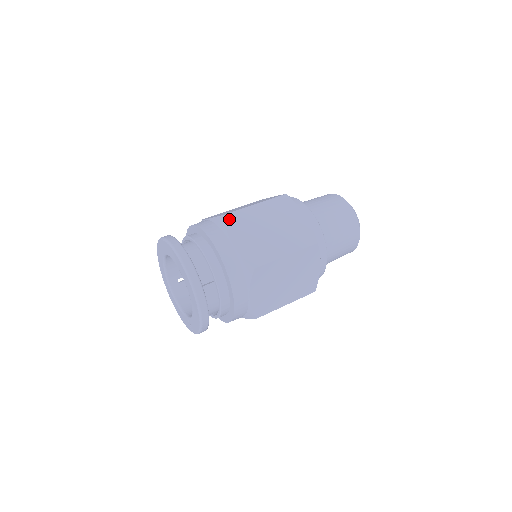
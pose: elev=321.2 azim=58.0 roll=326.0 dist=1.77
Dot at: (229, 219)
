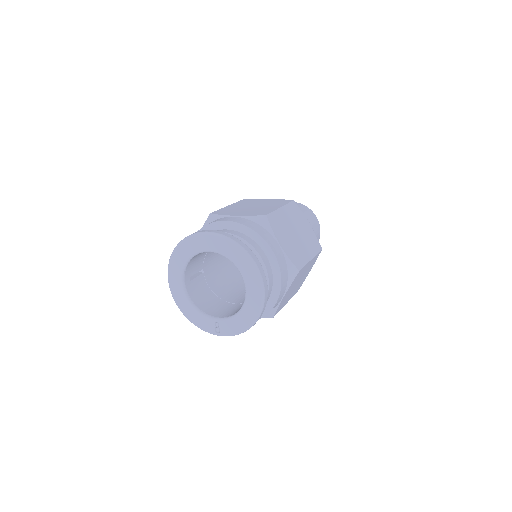
Dot at: (271, 220)
